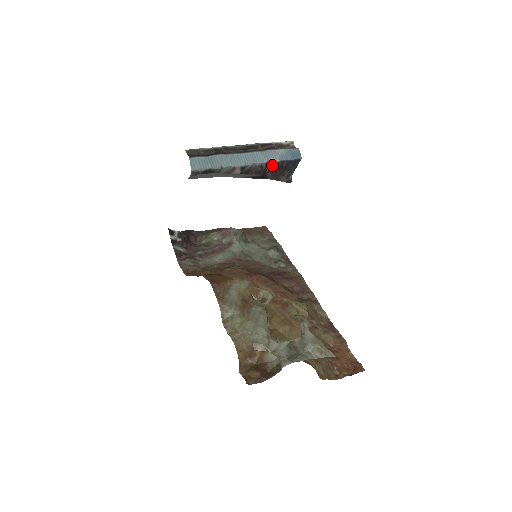
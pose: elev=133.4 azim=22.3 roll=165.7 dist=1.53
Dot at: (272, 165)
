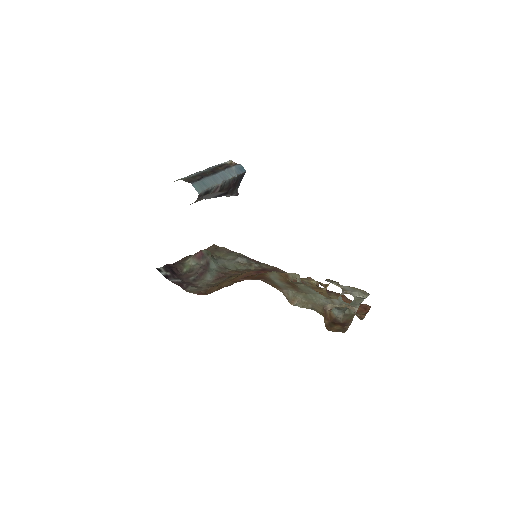
Dot at: (234, 180)
